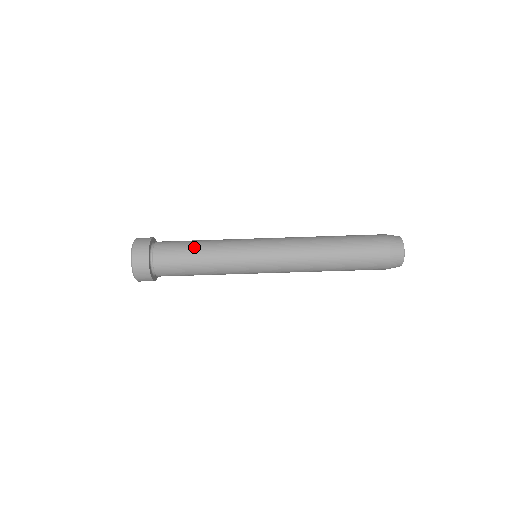
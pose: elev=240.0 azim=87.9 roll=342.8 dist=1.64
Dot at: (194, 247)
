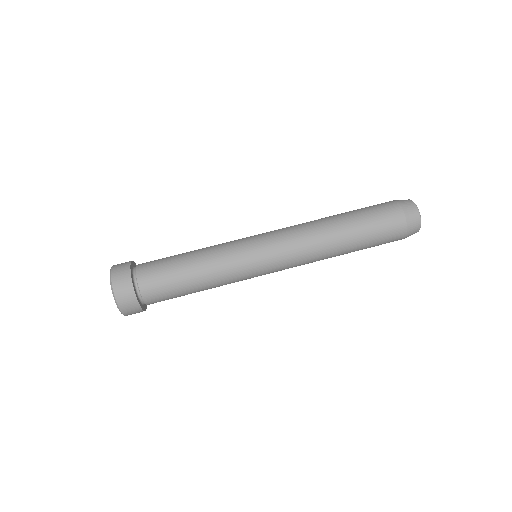
Dot at: (183, 259)
